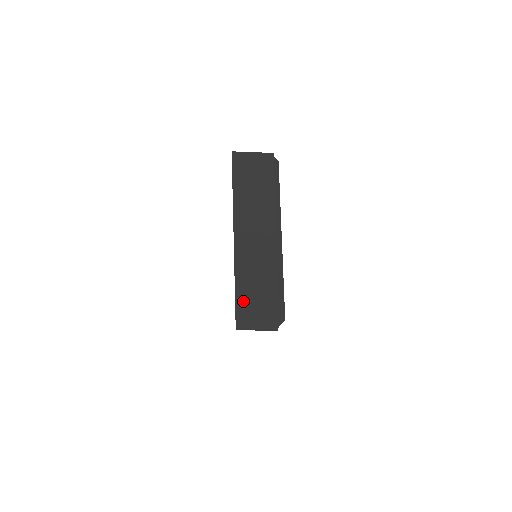
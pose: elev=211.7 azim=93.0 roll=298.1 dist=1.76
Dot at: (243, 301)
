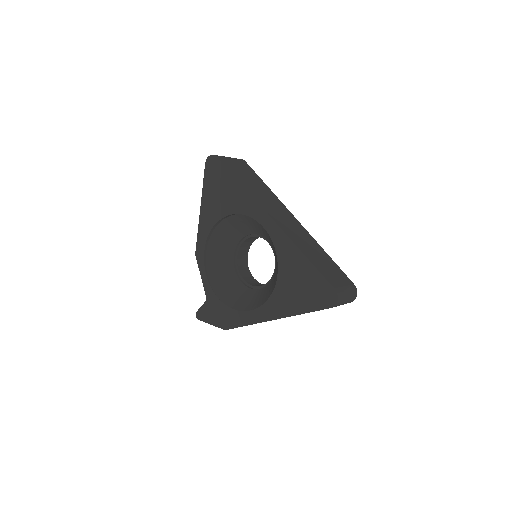
Dot at: (331, 279)
